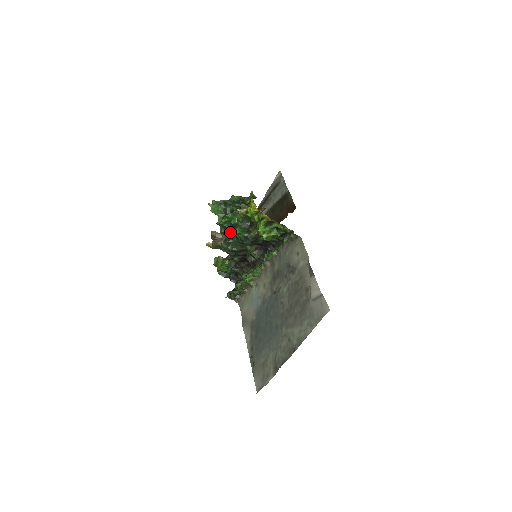
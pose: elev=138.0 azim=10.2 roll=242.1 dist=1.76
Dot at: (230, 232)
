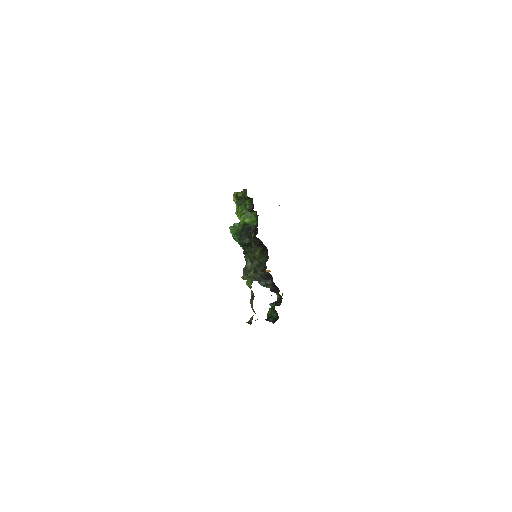
Dot at: (237, 241)
